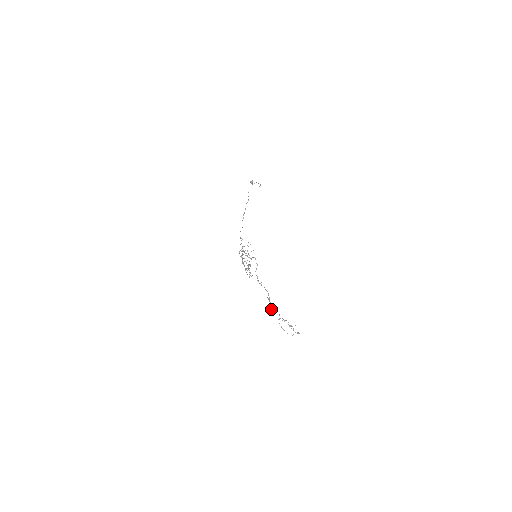
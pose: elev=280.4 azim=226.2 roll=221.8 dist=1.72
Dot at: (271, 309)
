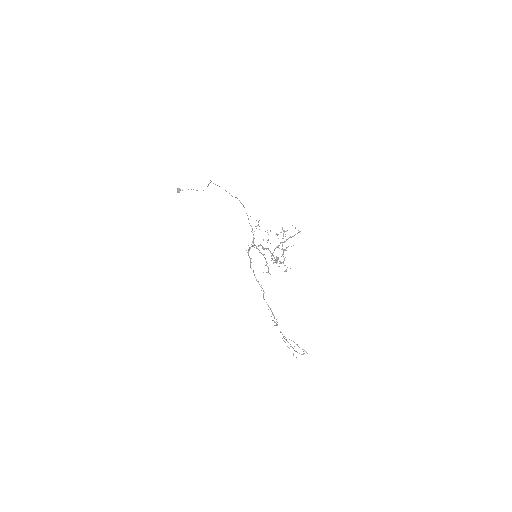
Dot at: occluded
